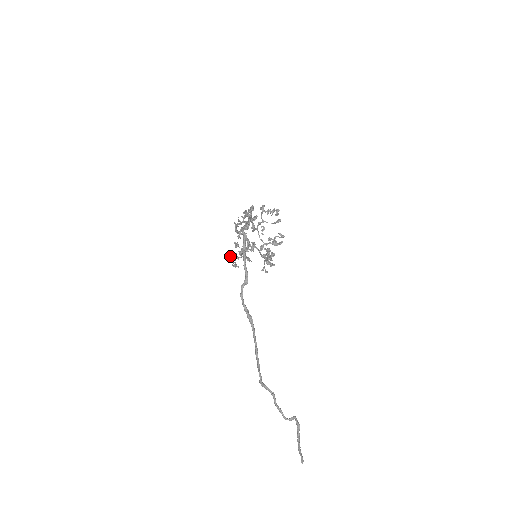
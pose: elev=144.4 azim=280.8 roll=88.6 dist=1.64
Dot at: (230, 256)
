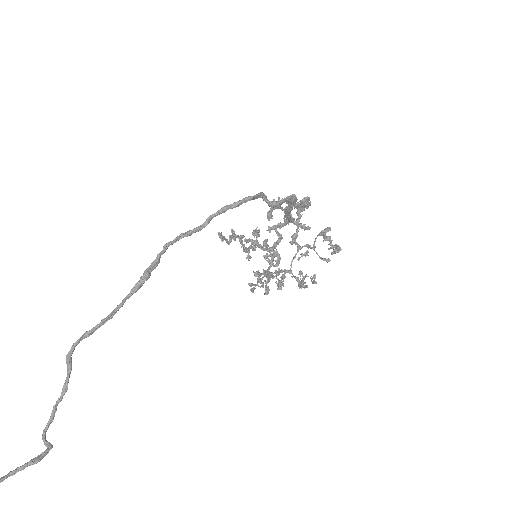
Dot at: occluded
